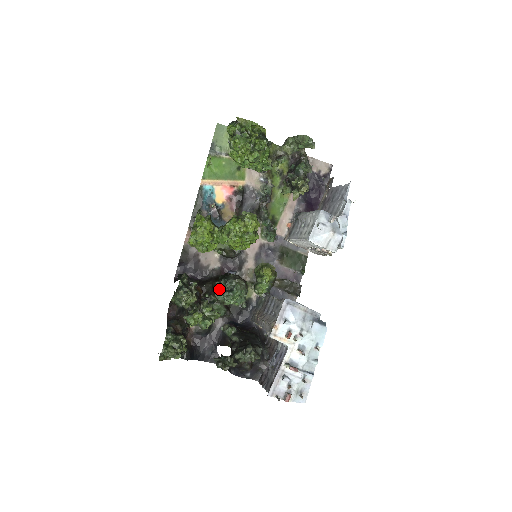
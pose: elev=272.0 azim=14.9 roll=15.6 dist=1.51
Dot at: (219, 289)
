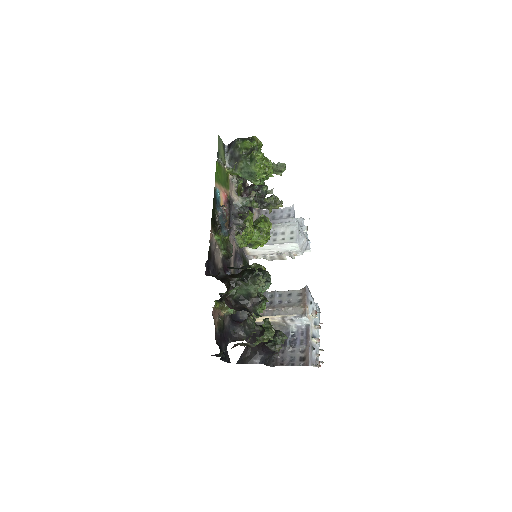
Dot at: occluded
